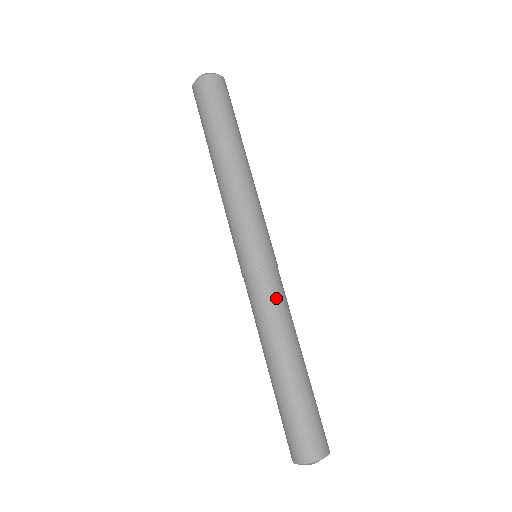
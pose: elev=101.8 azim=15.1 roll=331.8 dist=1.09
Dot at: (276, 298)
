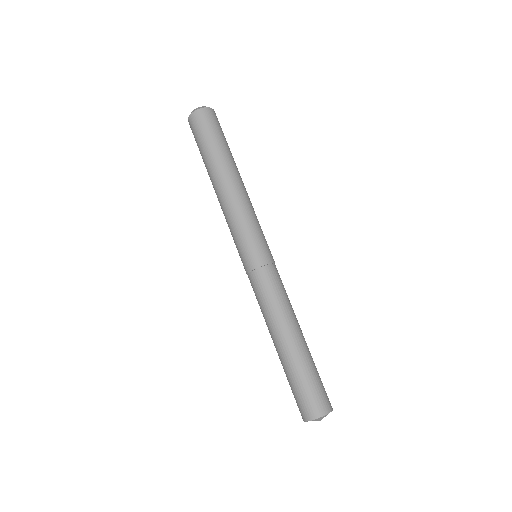
Dot at: (274, 289)
